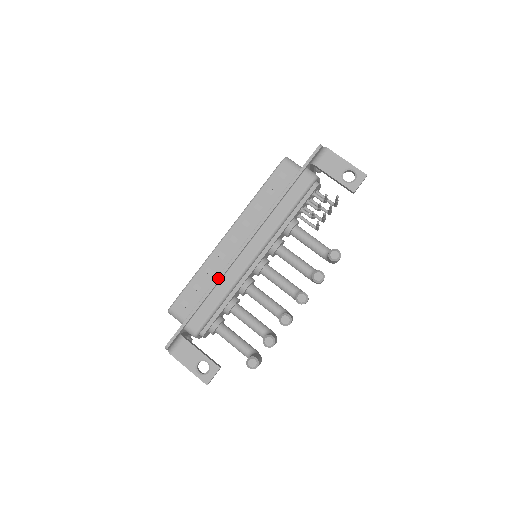
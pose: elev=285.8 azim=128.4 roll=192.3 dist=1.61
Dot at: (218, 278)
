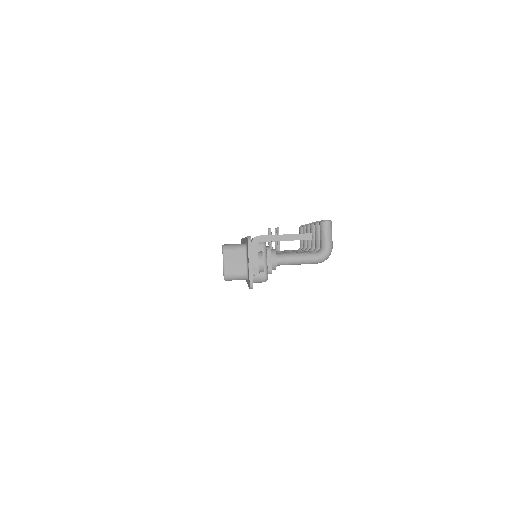
Dot at: occluded
